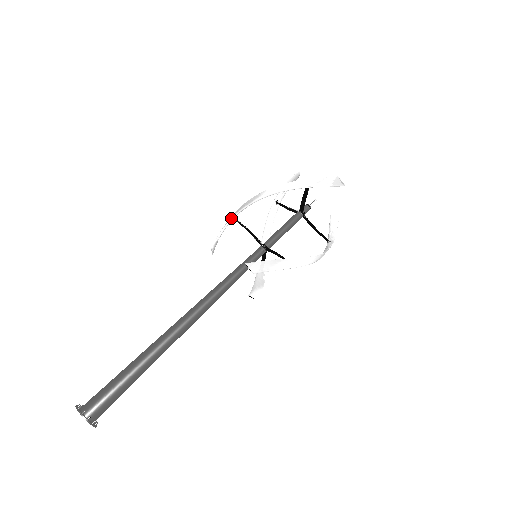
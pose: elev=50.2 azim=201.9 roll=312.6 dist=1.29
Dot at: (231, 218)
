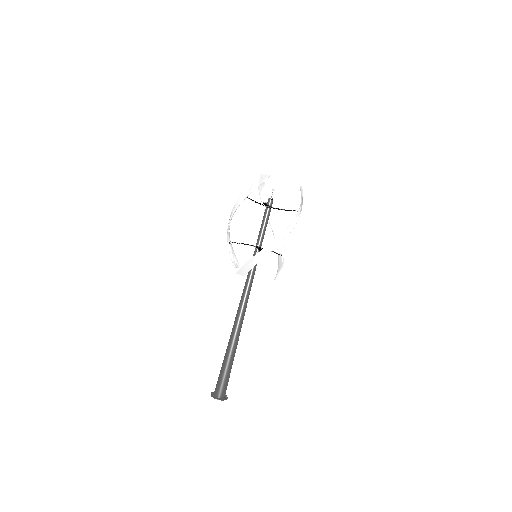
Dot at: occluded
